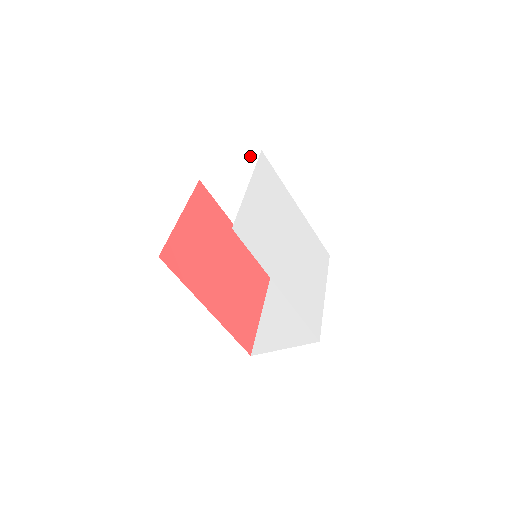
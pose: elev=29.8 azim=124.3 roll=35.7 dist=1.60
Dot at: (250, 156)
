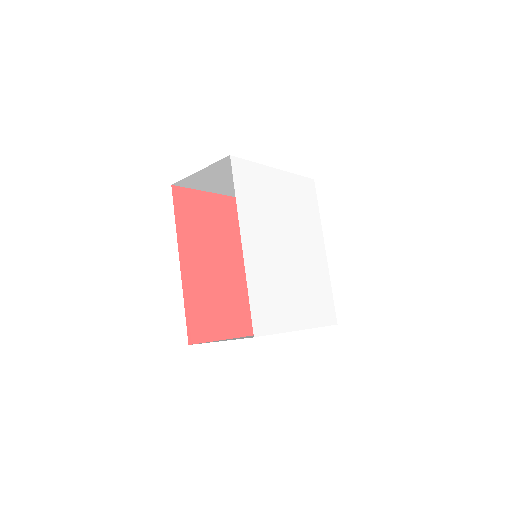
Dot at: occluded
